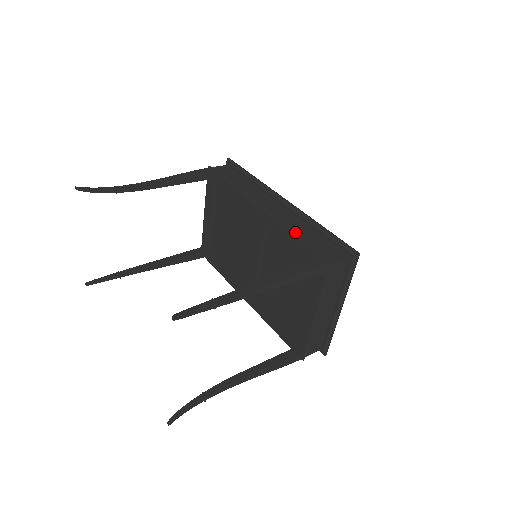
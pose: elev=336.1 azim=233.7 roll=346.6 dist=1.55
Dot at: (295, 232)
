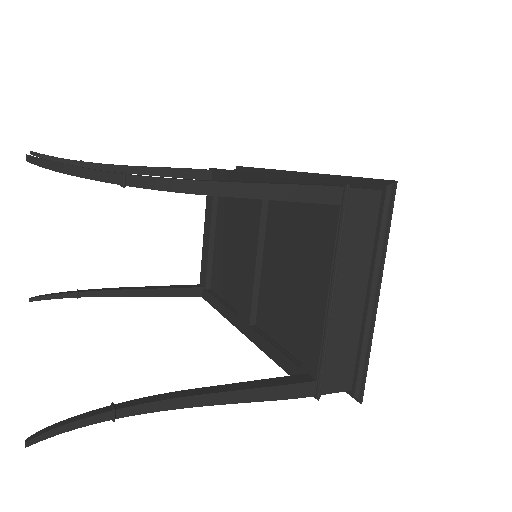
Dot at: occluded
